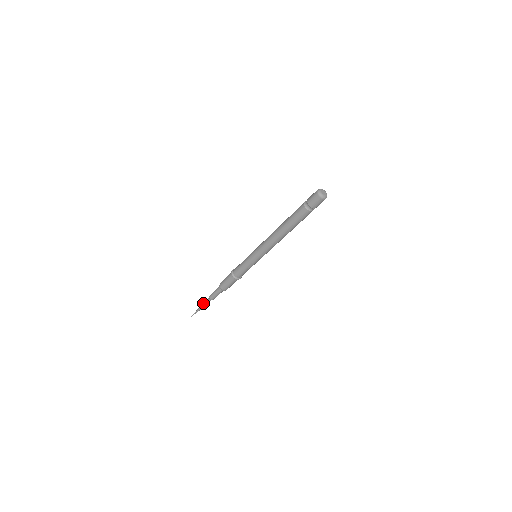
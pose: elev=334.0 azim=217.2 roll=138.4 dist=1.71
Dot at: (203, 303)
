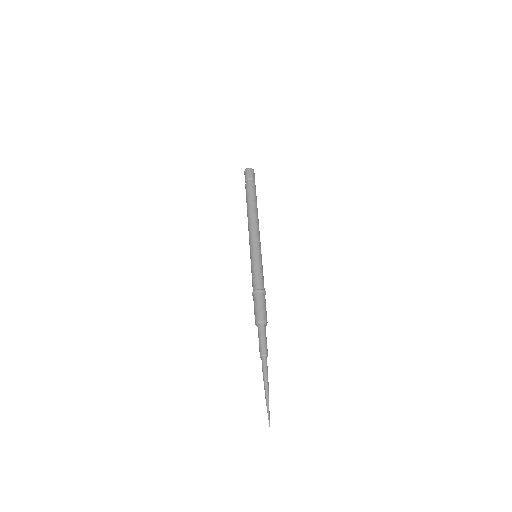
Dot at: occluded
